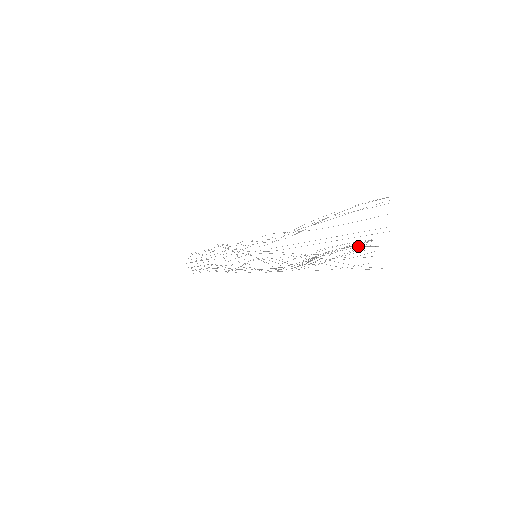
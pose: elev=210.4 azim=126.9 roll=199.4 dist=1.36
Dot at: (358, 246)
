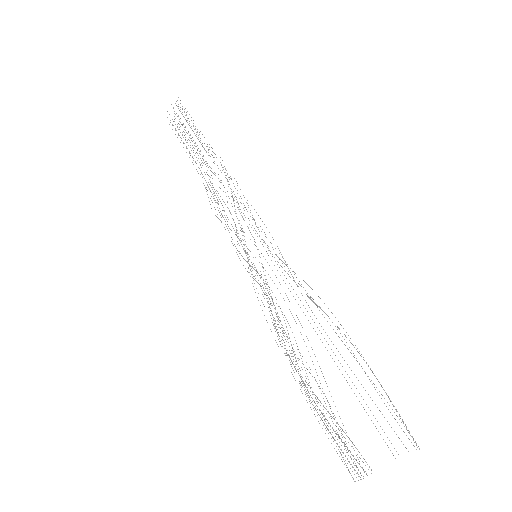
Dot at: (350, 468)
